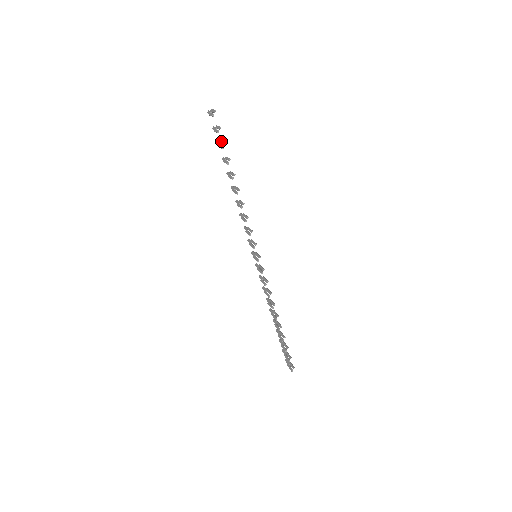
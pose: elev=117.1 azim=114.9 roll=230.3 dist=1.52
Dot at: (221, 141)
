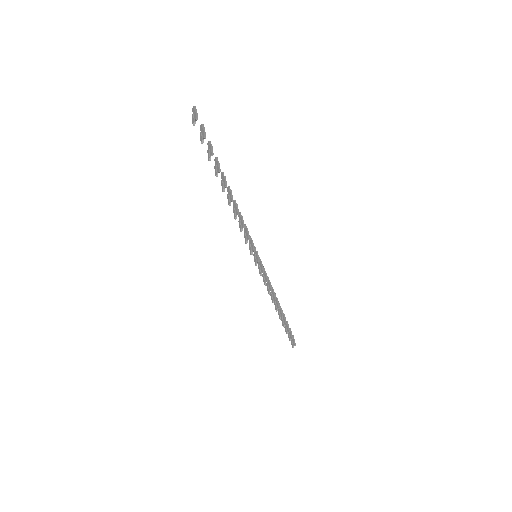
Dot at: (210, 145)
